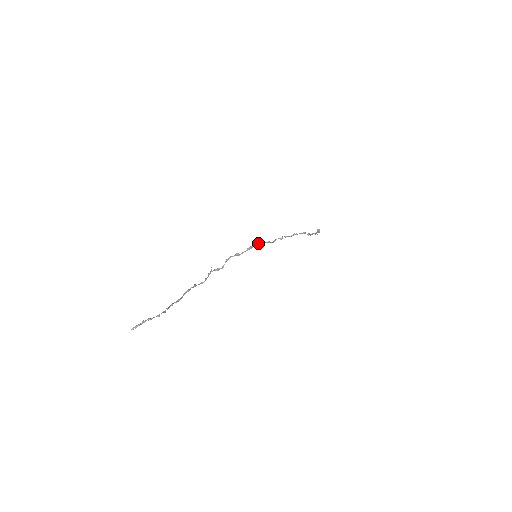
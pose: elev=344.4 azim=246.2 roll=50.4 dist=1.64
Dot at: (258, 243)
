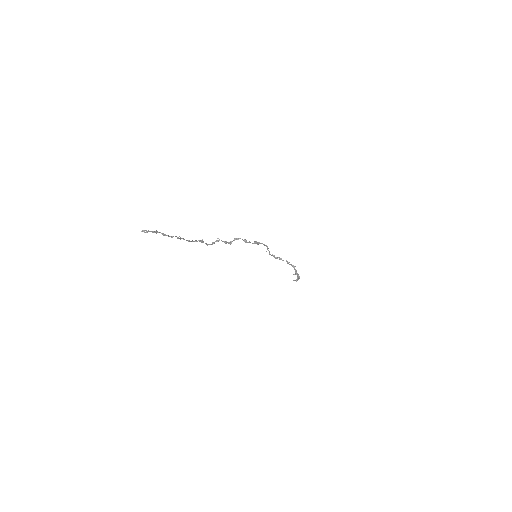
Dot at: (264, 244)
